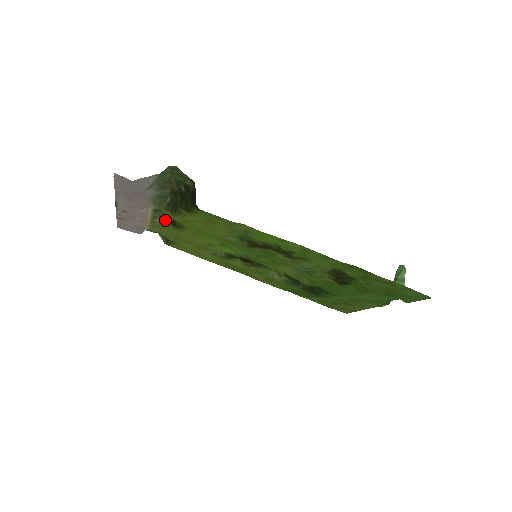
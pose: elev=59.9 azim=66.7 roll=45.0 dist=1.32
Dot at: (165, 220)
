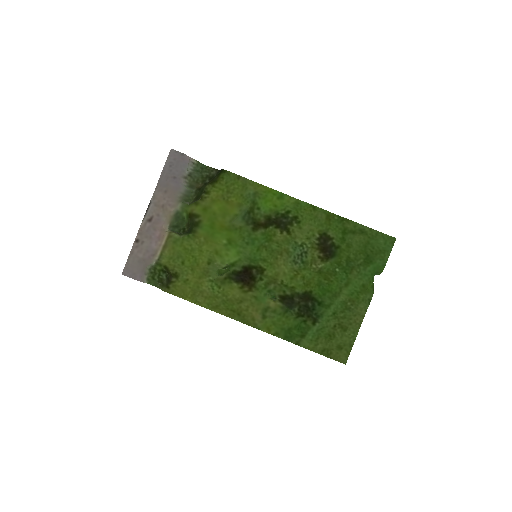
Dot at: (180, 235)
